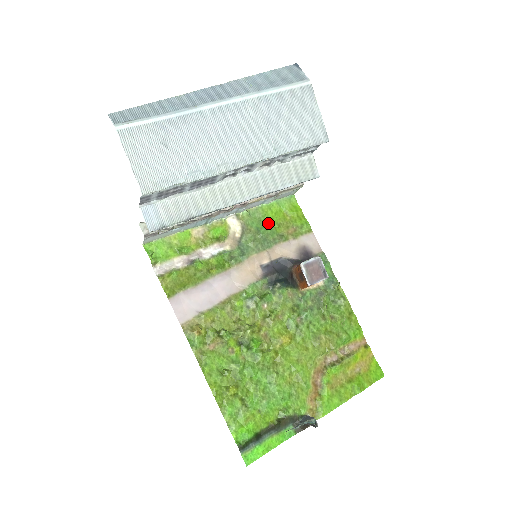
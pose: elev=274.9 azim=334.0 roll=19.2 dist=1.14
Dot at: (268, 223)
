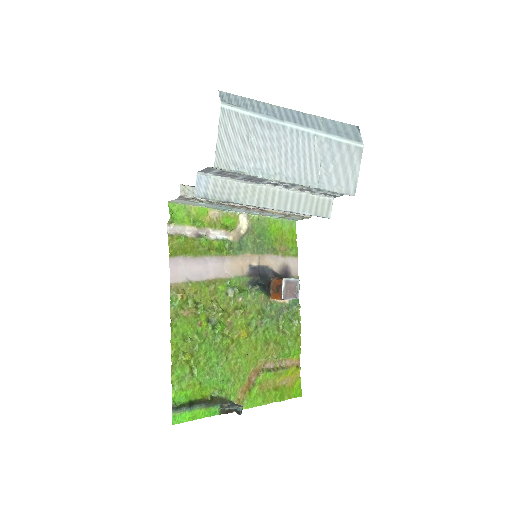
Dot at: (269, 234)
